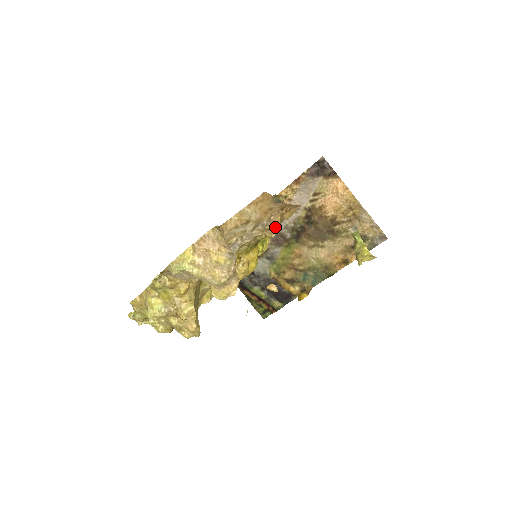
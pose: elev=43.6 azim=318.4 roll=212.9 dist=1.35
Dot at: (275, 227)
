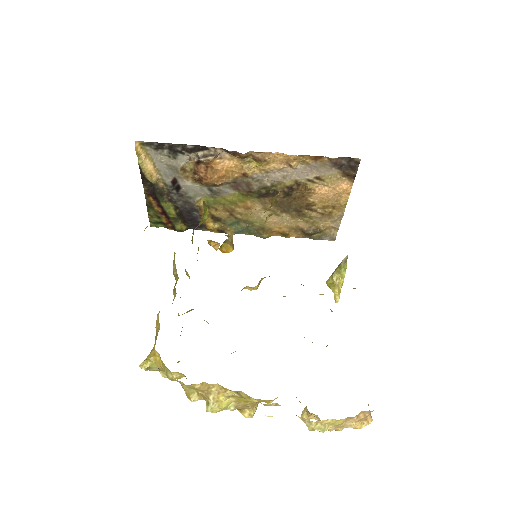
Dot at: occluded
